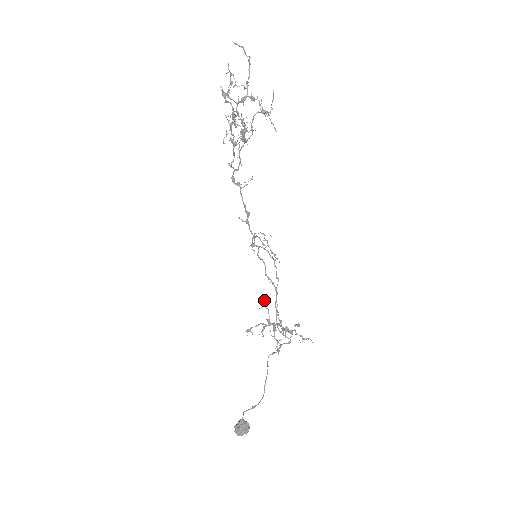
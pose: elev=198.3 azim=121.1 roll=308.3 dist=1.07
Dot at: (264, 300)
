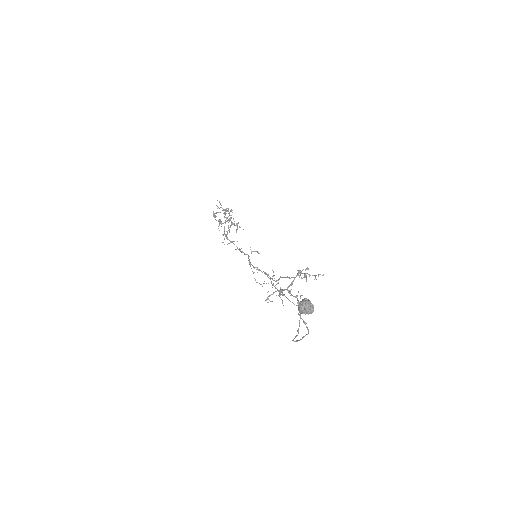
Dot at: (272, 276)
